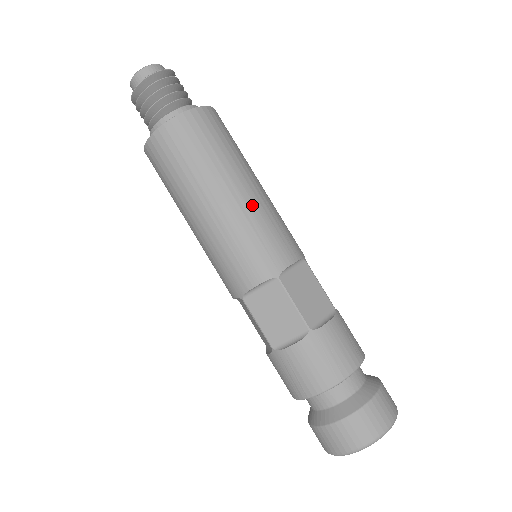
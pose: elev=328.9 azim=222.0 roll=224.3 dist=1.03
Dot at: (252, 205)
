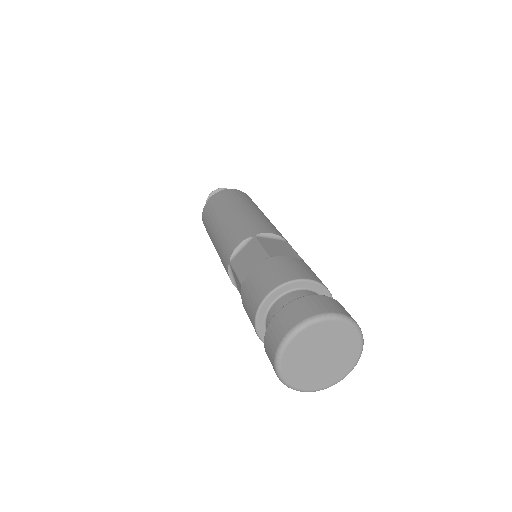
Dot at: (251, 213)
